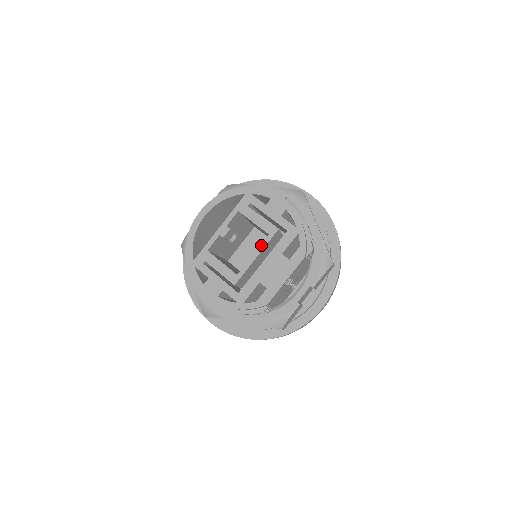
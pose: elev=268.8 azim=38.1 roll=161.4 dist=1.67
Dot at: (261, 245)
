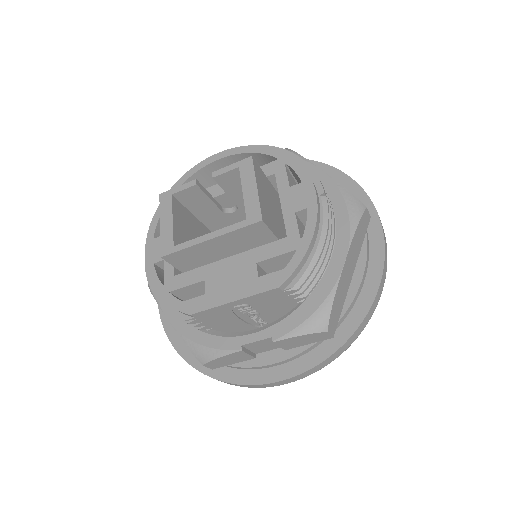
Dot at: (227, 227)
